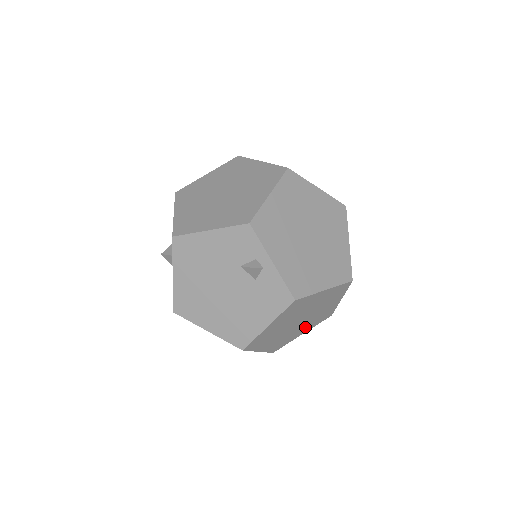
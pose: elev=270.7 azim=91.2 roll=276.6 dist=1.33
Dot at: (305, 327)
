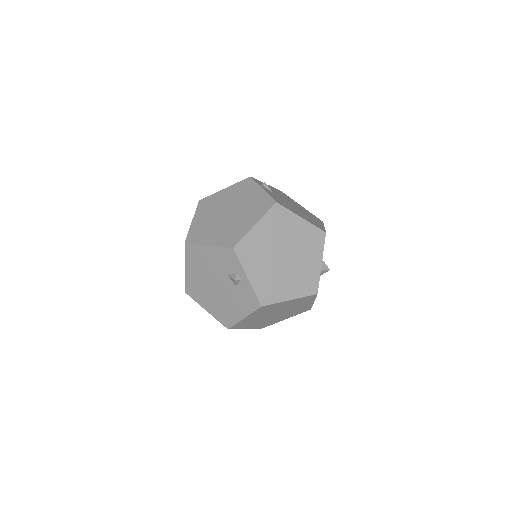
Dot at: (285, 316)
